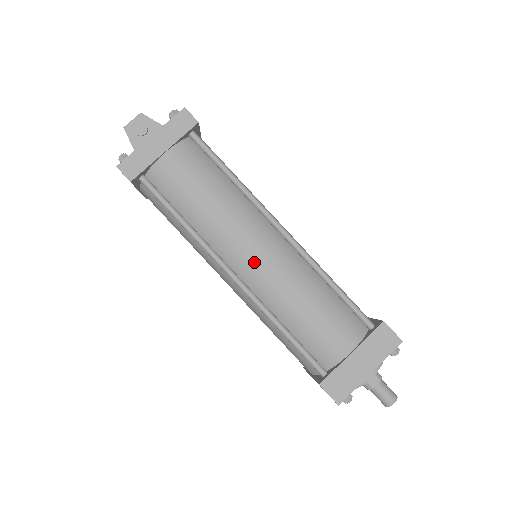
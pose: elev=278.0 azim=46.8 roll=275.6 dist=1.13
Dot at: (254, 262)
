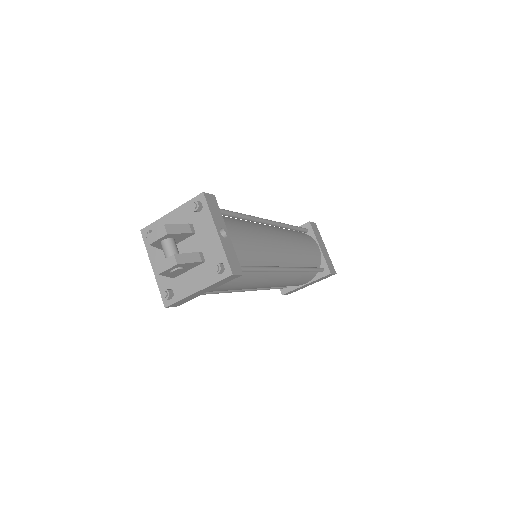
Dot at: occluded
